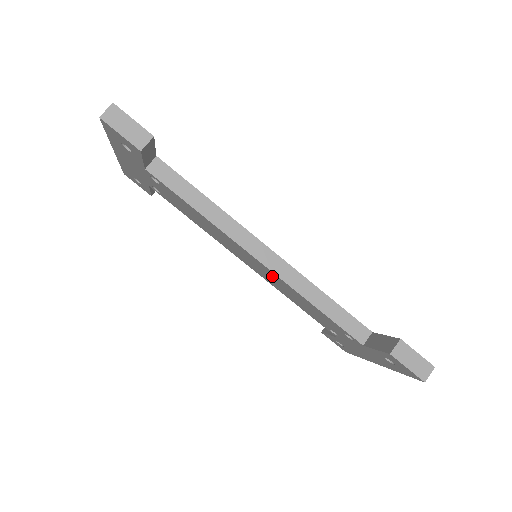
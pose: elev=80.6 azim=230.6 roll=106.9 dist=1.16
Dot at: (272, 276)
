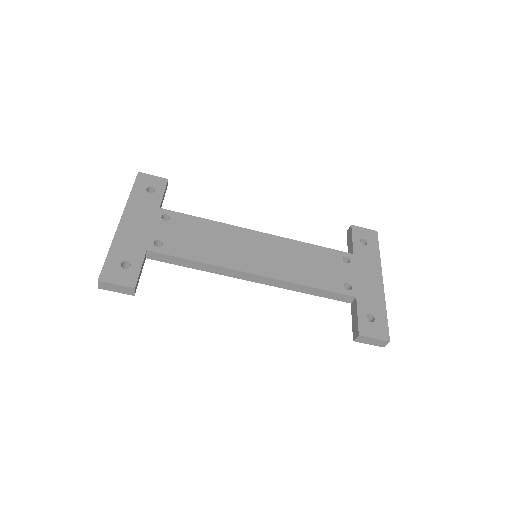
Dot at: occluded
